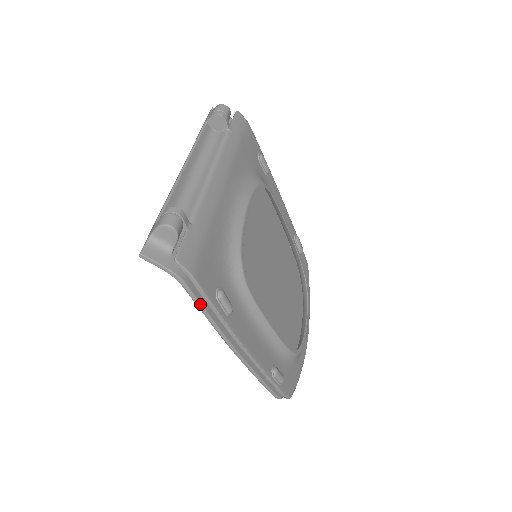
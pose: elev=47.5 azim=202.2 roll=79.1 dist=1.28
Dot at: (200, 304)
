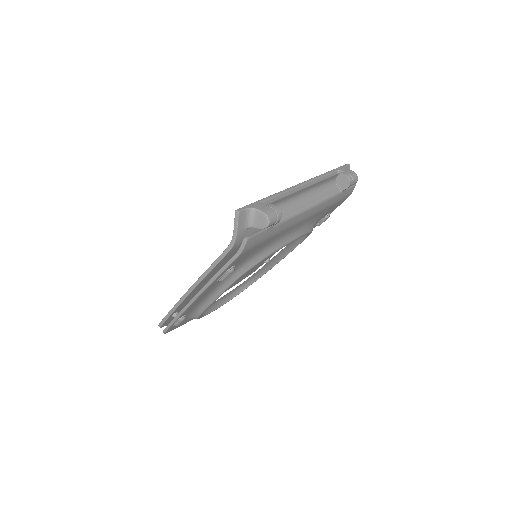
Dot at: (218, 262)
